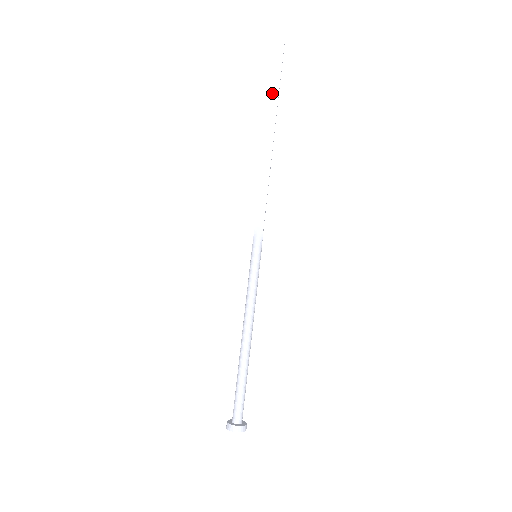
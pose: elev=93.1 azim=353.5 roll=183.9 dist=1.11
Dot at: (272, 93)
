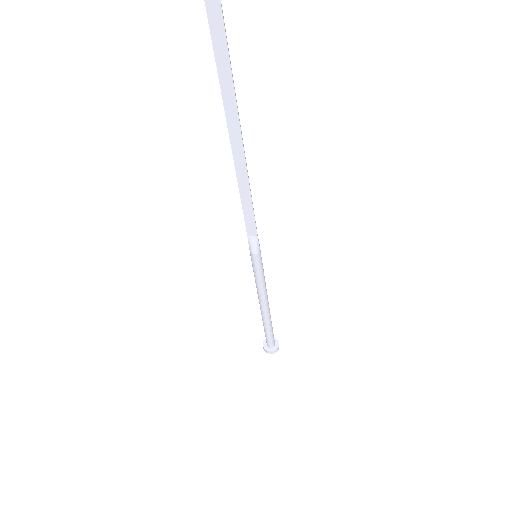
Dot at: (224, 89)
